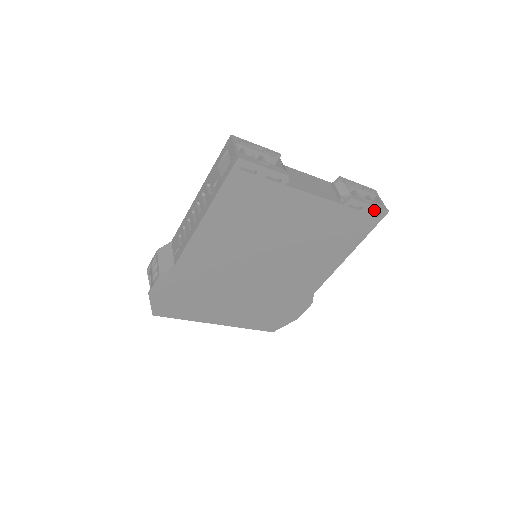
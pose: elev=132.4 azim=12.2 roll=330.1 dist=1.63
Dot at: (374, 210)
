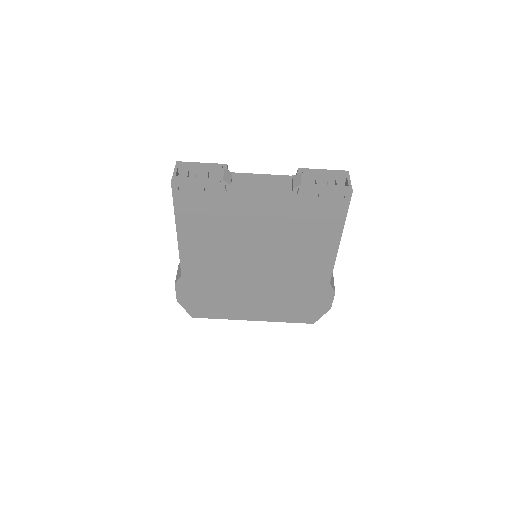
Dot at: (334, 194)
